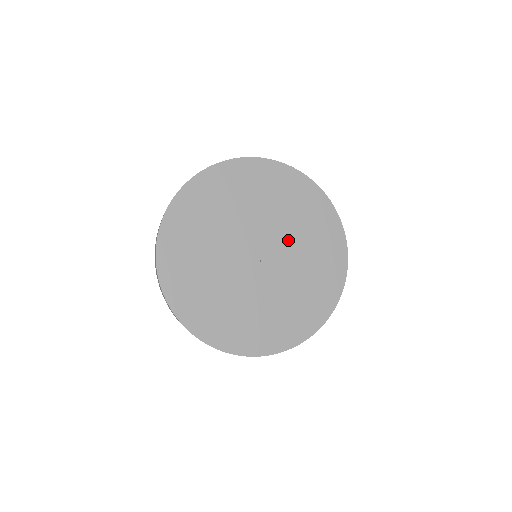
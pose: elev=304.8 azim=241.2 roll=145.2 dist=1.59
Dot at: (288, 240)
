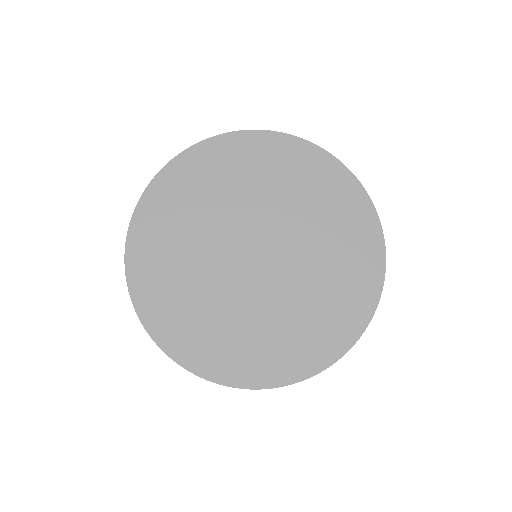
Dot at: (303, 257)
